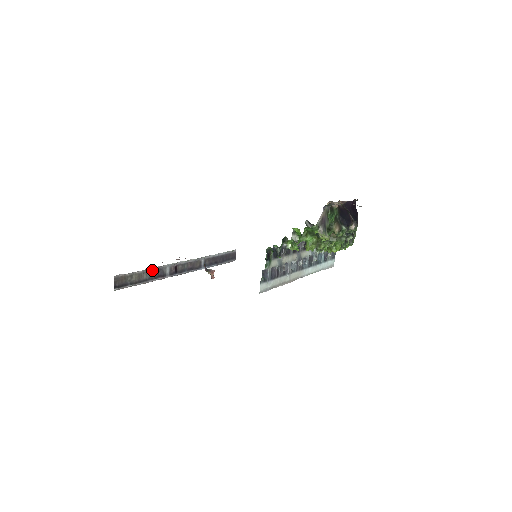
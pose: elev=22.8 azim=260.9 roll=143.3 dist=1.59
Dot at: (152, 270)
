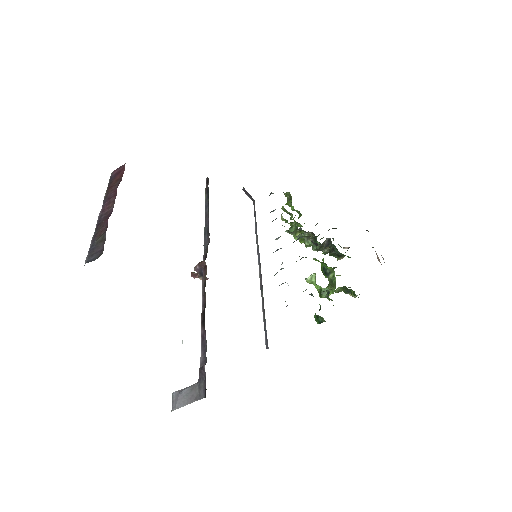
Dot at: occluded
